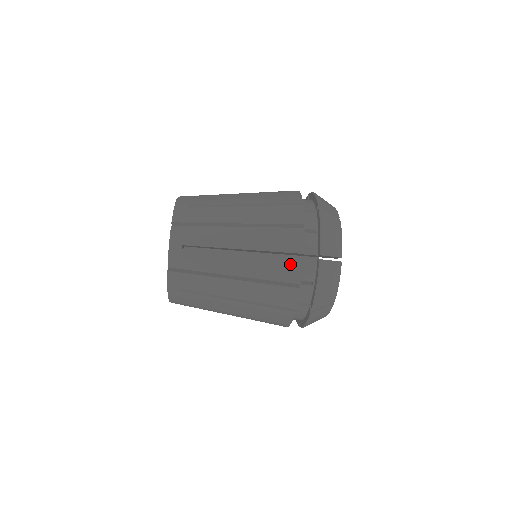
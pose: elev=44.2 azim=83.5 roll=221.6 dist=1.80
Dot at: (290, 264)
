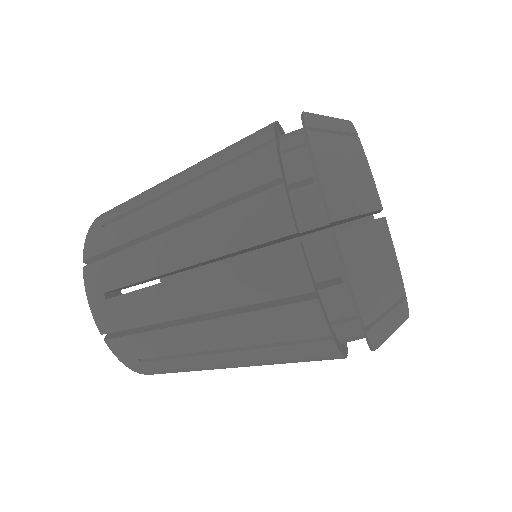
Dot at: (279, 262)
